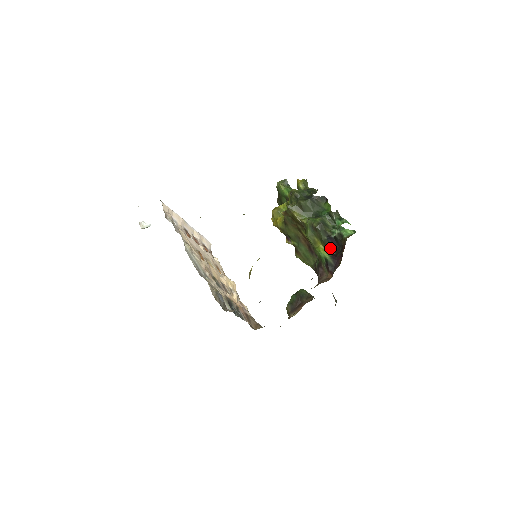
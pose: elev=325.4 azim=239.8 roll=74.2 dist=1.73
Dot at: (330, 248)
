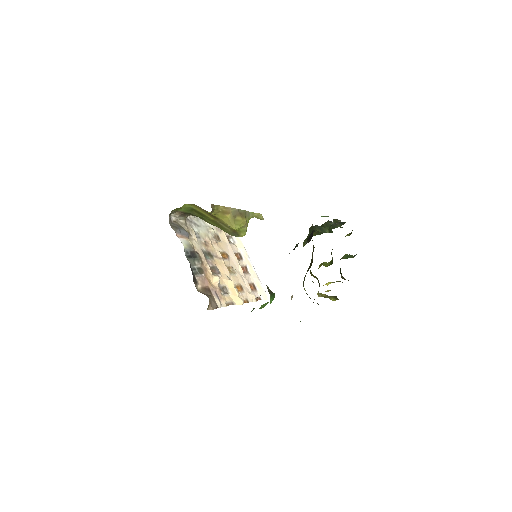
Dot at: (308, 241)
